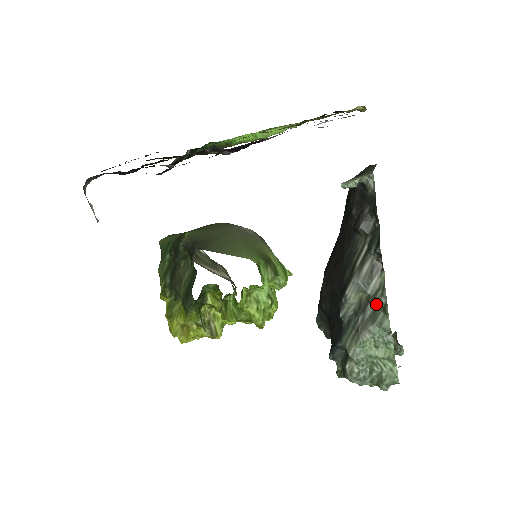
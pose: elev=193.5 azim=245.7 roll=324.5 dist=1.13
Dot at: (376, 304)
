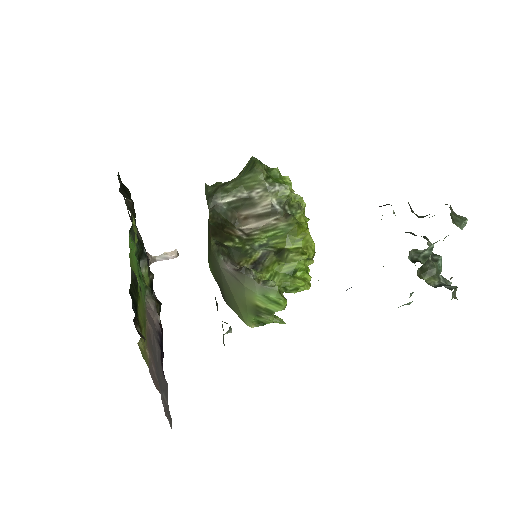
Dot at: occluded
